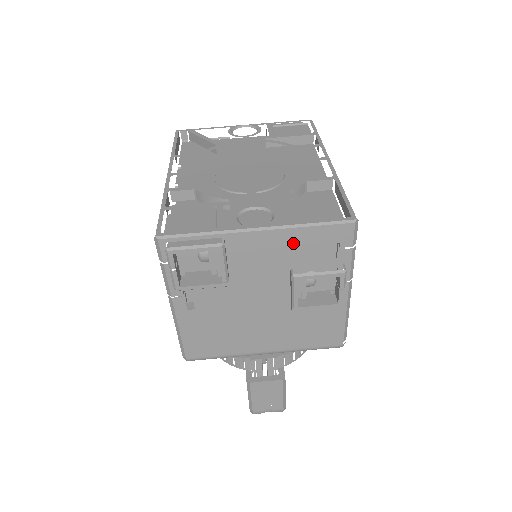
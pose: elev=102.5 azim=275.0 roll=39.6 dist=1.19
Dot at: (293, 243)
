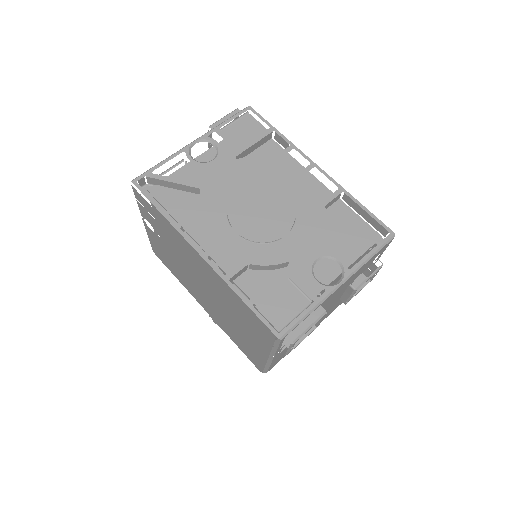
Dot at: (358, 273)
